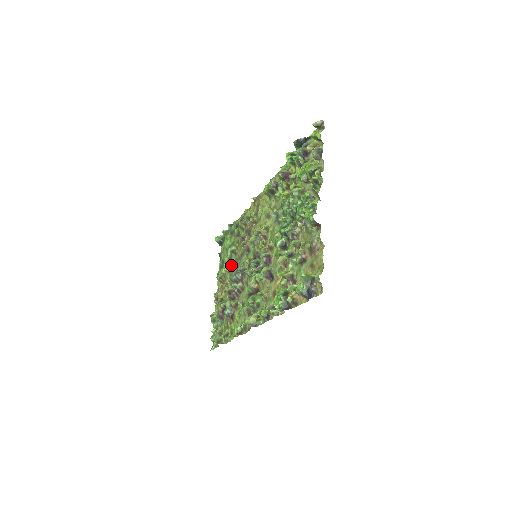
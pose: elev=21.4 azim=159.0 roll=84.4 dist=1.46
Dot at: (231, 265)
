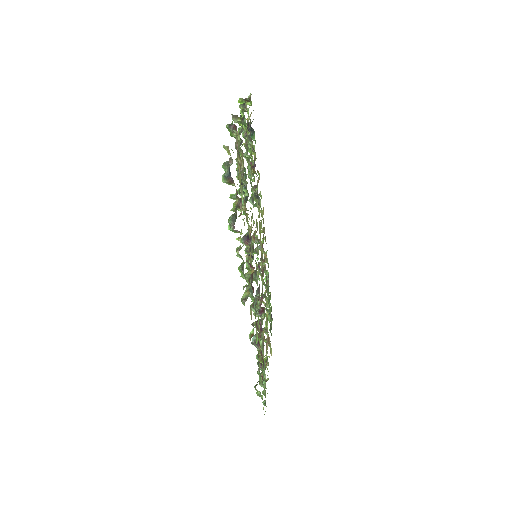
Dot at: (263, 307)
